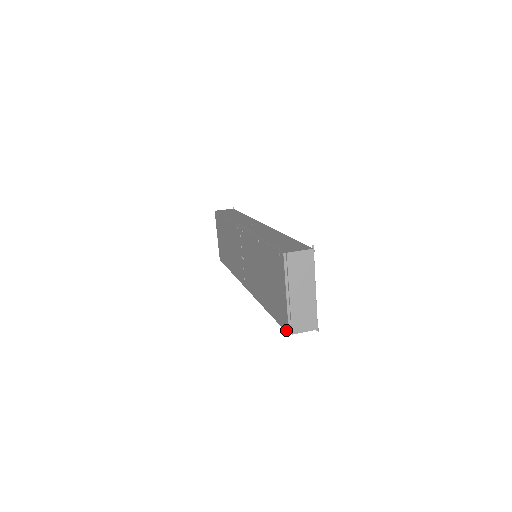
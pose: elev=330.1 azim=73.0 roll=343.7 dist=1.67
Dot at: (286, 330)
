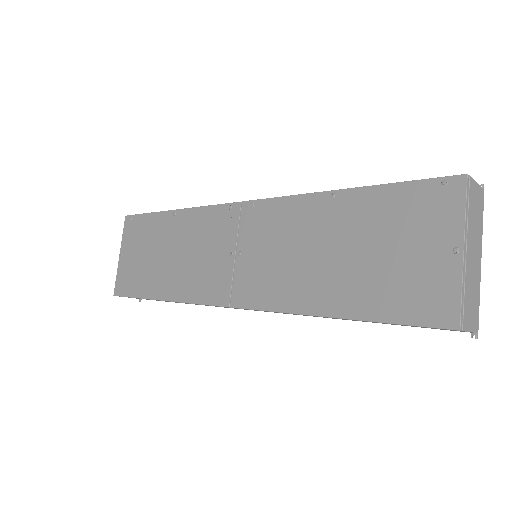
Dot at: (446, 324)
